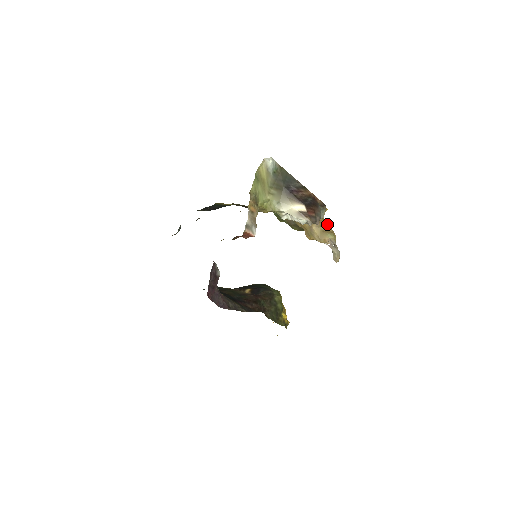
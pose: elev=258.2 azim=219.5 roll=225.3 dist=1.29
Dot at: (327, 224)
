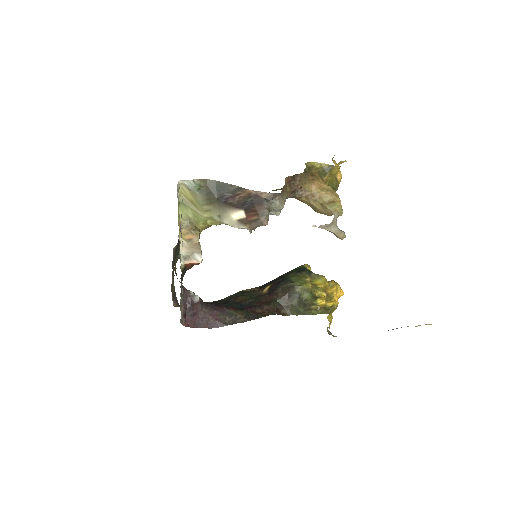
Dot at: (328, 192)
